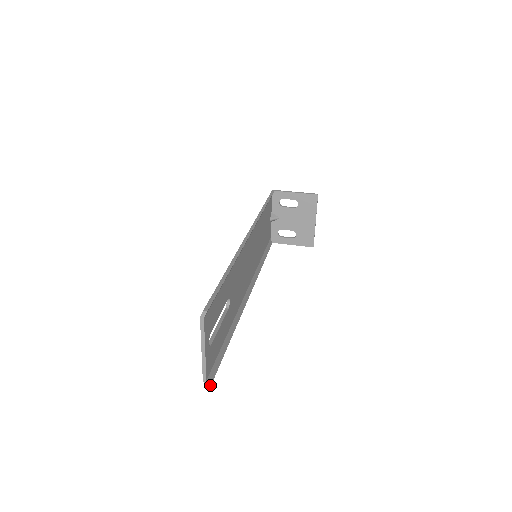
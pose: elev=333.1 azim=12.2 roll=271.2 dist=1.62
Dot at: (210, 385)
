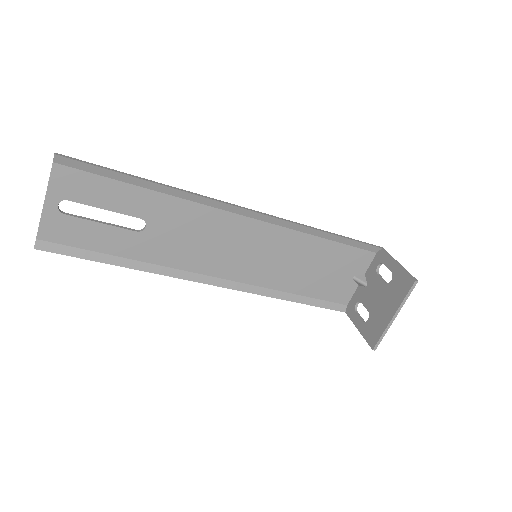
Dot at: (37, 248)
